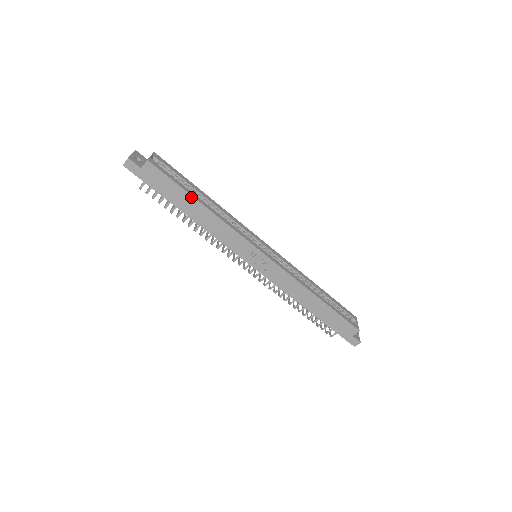
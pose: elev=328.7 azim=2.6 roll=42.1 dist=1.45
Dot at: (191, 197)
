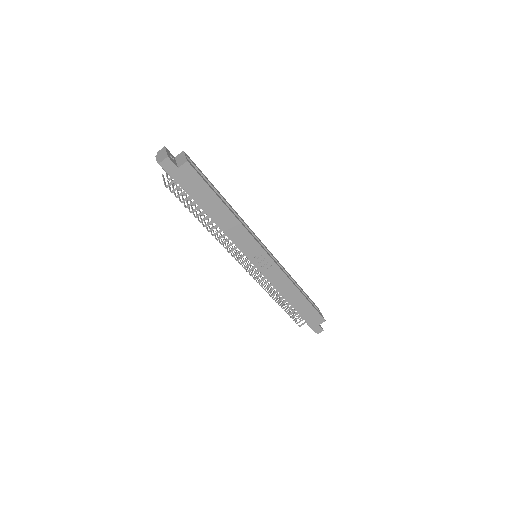
Dot at: (219, 200)
